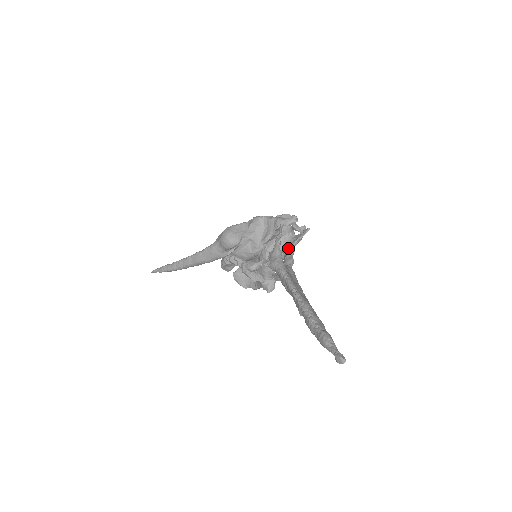
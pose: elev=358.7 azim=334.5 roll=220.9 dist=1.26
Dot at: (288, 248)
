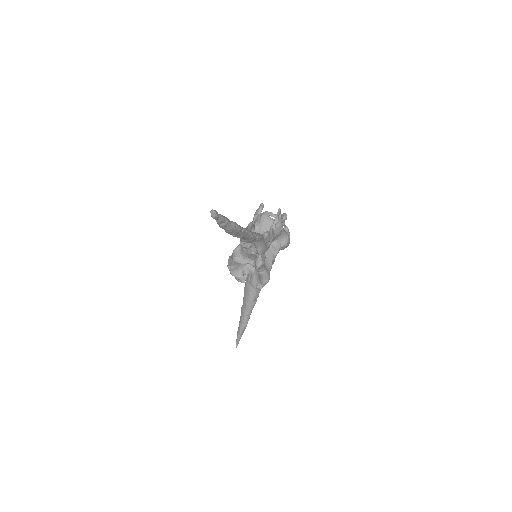
Dot at: occluded
